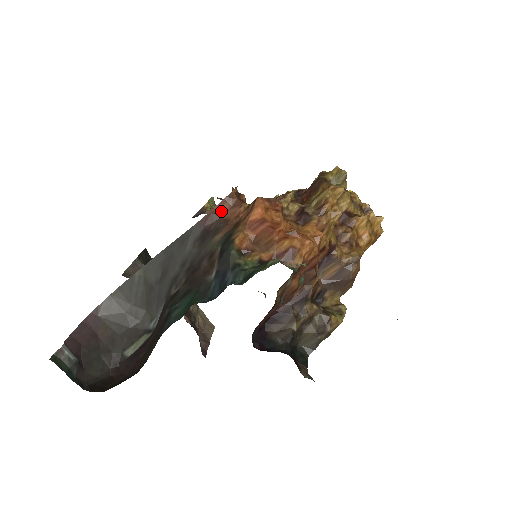
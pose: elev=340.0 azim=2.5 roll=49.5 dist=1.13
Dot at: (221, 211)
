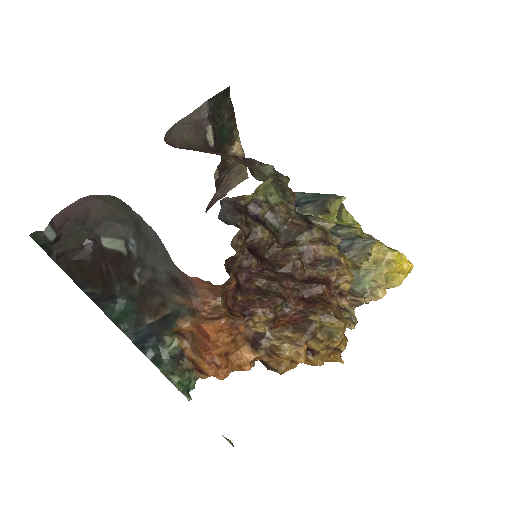
Dot at: (199, 285)
